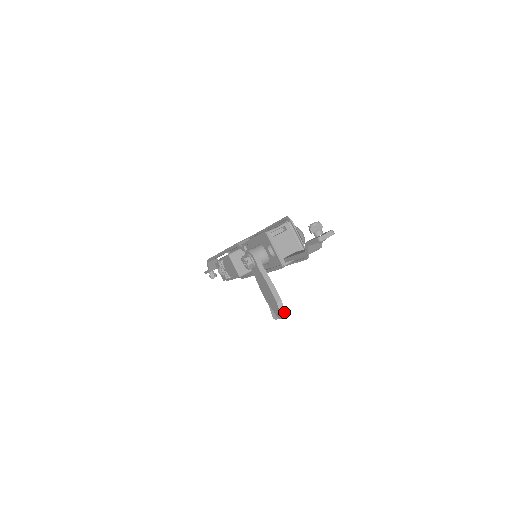
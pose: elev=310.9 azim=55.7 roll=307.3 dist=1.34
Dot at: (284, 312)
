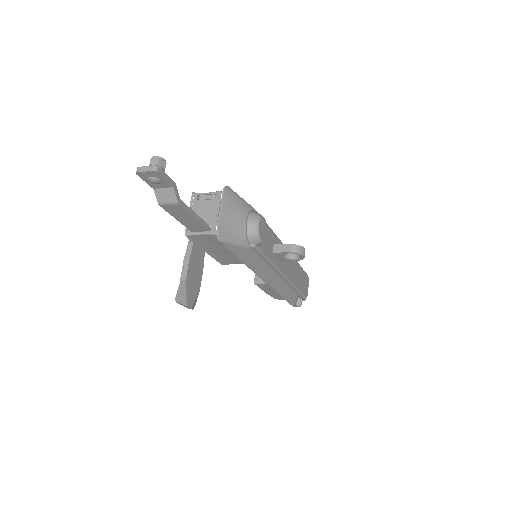
Dot at: (180, 294)
